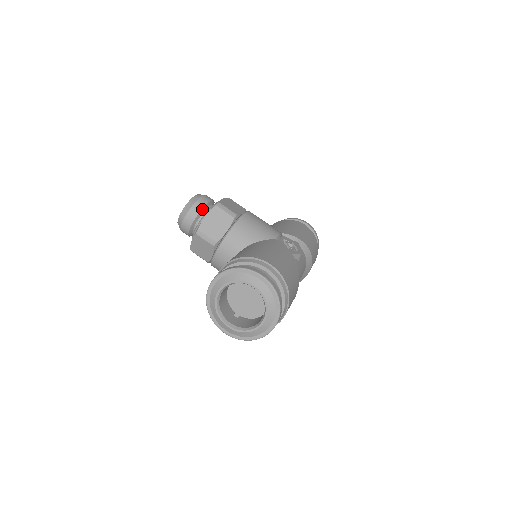
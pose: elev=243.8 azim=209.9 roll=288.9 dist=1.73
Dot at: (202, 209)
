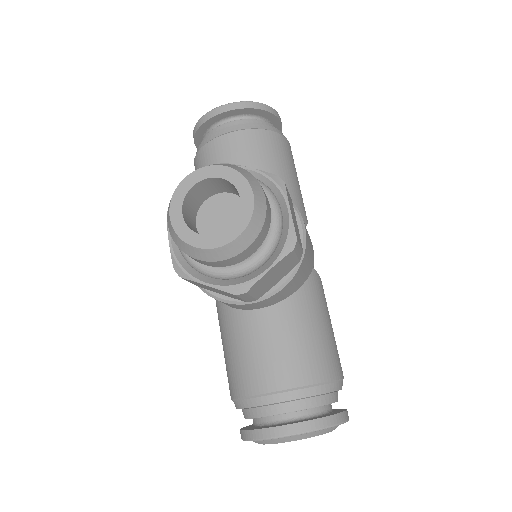
Dot at: (261, 243)
